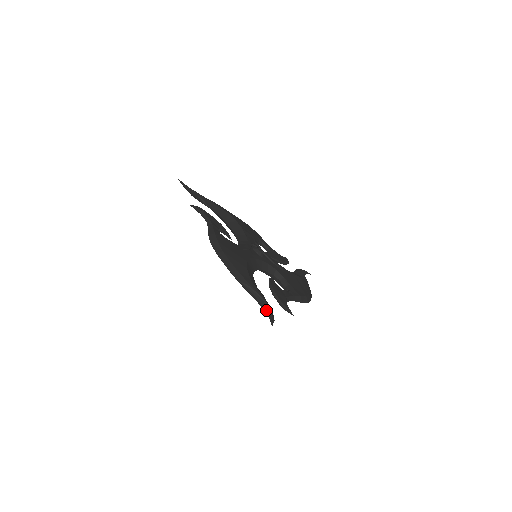
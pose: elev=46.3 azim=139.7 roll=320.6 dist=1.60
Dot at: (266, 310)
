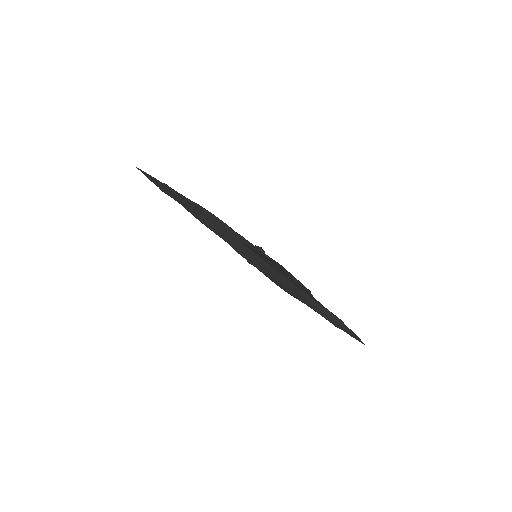
Dot at: (345, 328)
